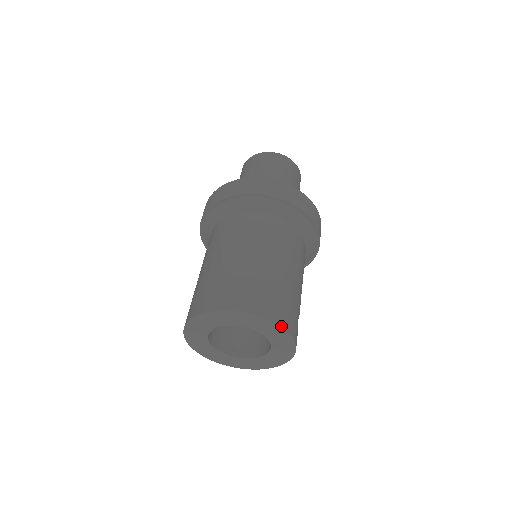
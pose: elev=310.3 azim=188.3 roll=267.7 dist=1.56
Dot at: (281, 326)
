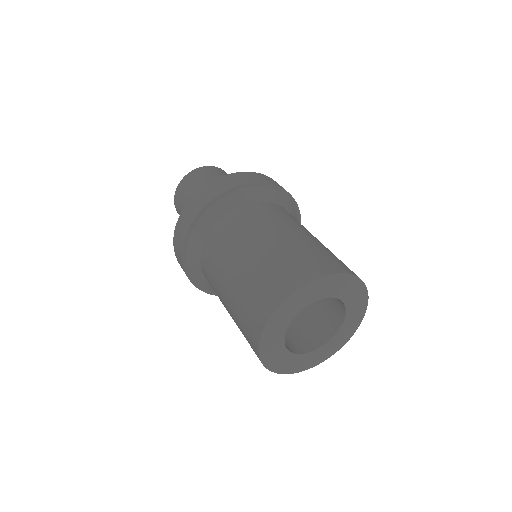
Dot at: (357, 276)
